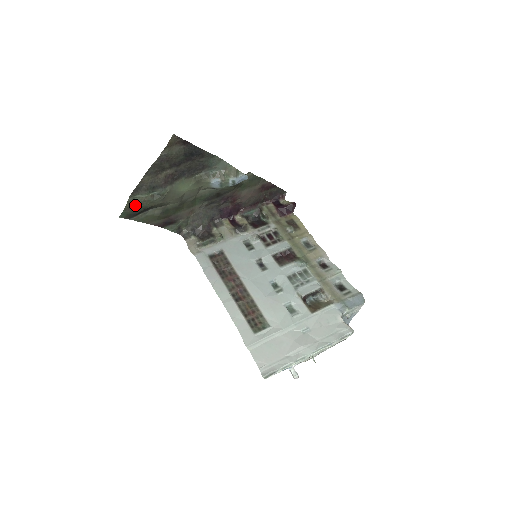
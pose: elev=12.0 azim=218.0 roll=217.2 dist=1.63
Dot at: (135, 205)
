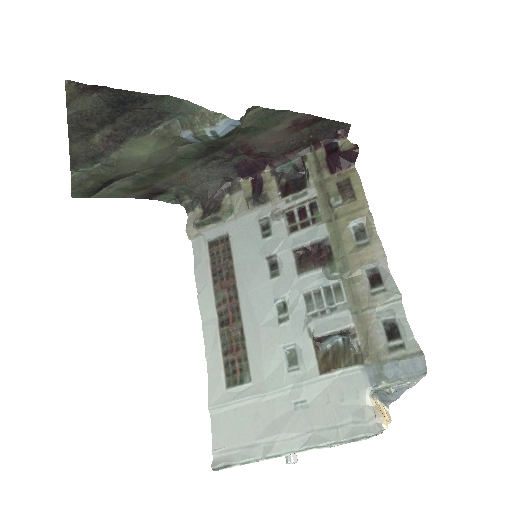
Dot at: (85, 181)
